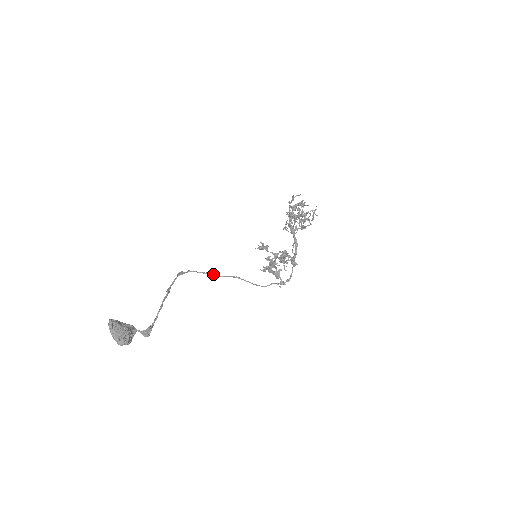
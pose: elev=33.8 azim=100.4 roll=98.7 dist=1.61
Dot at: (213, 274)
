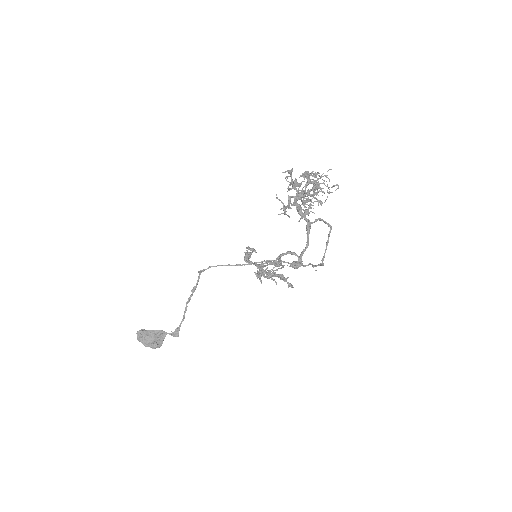
Dot at: (236, 265)
